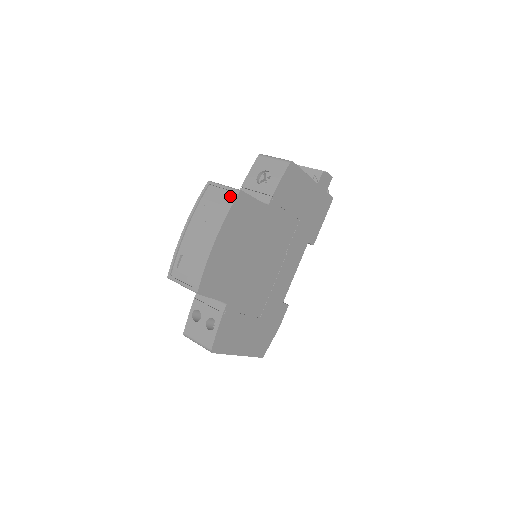
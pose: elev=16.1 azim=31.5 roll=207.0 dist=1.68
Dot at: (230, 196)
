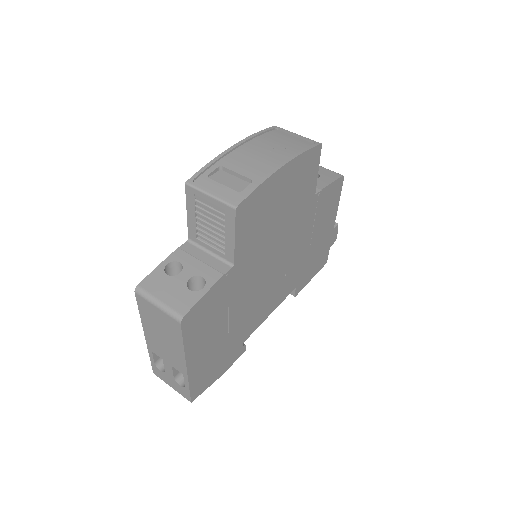
Dot at: (306, 143)
